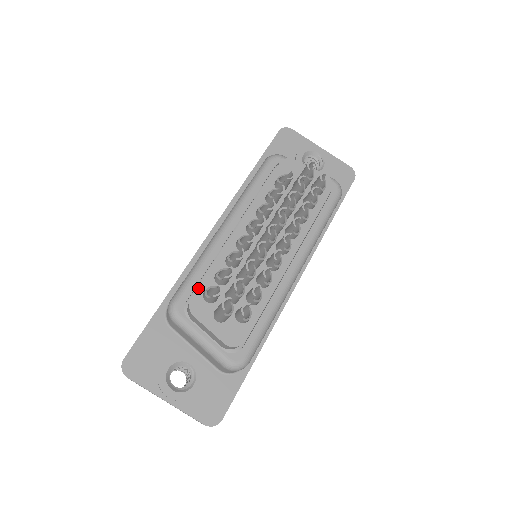
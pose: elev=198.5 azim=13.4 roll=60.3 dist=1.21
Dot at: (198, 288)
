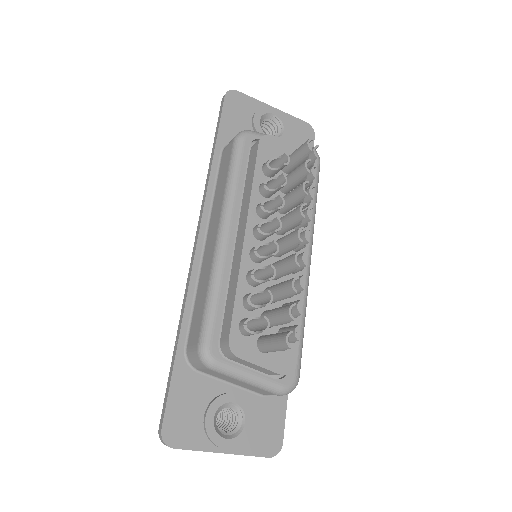
Dot at: (231, 324)
